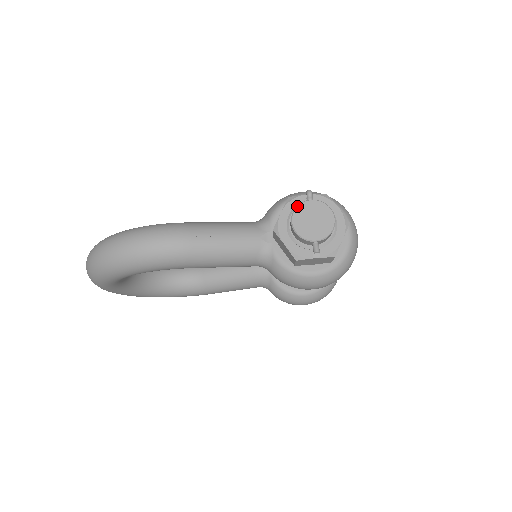
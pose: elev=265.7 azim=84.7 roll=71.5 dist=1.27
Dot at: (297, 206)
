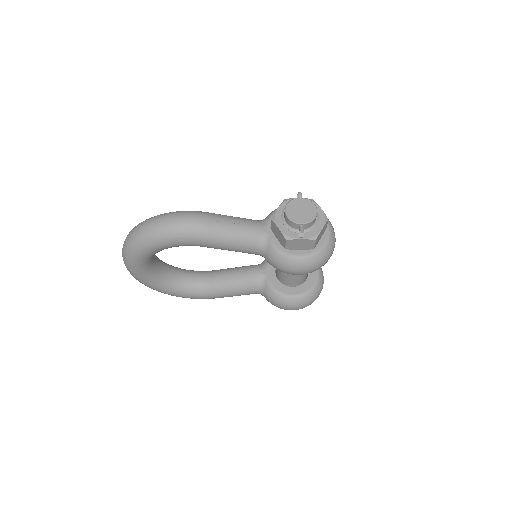
Dot at: (290, 201)
